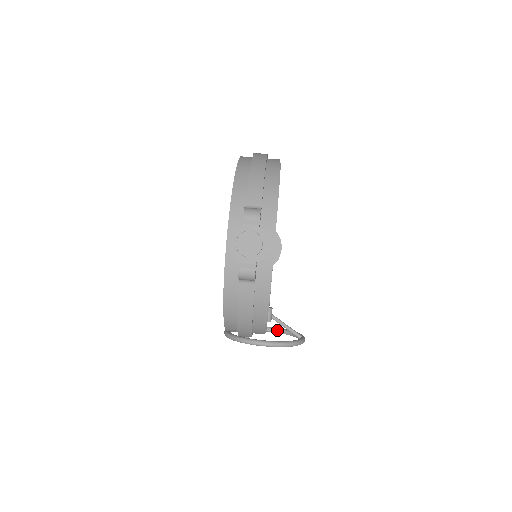
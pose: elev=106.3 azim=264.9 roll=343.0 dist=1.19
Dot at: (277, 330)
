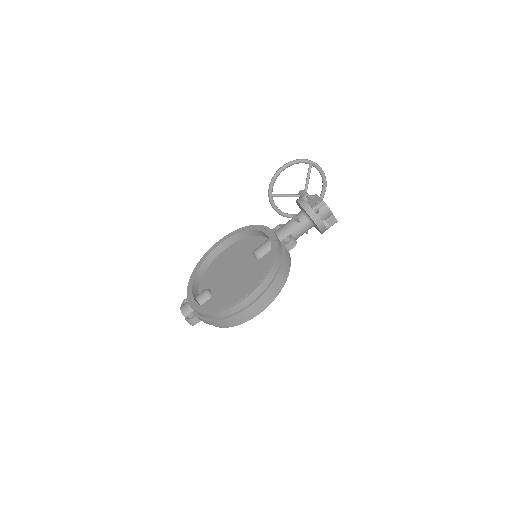
Dot at: (323, 181)
